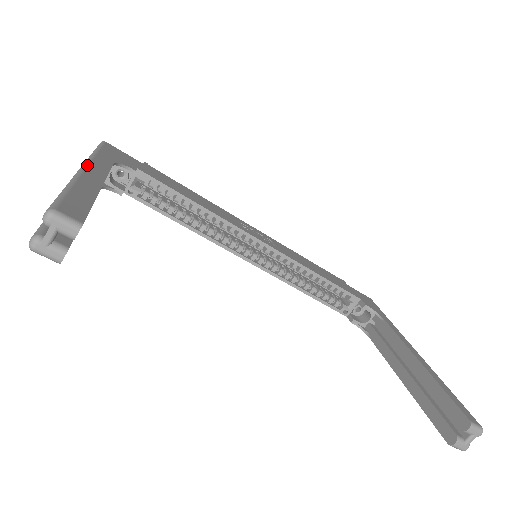
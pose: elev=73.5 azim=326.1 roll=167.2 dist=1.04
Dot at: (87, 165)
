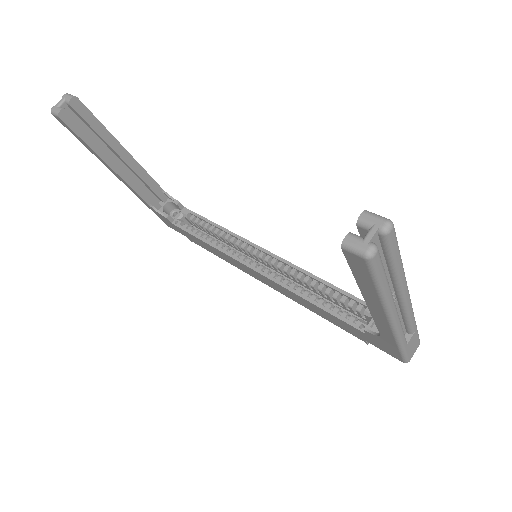
Dot at: occluded
